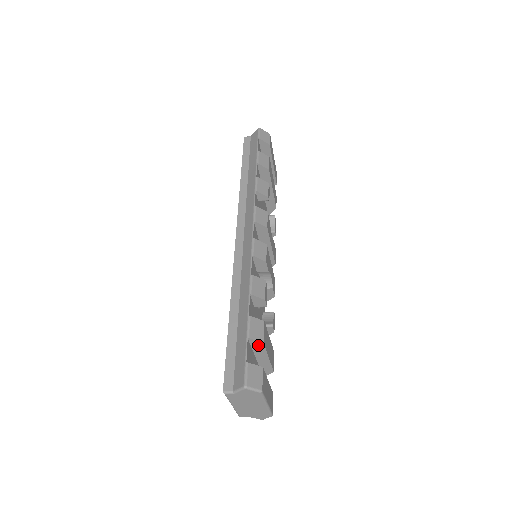
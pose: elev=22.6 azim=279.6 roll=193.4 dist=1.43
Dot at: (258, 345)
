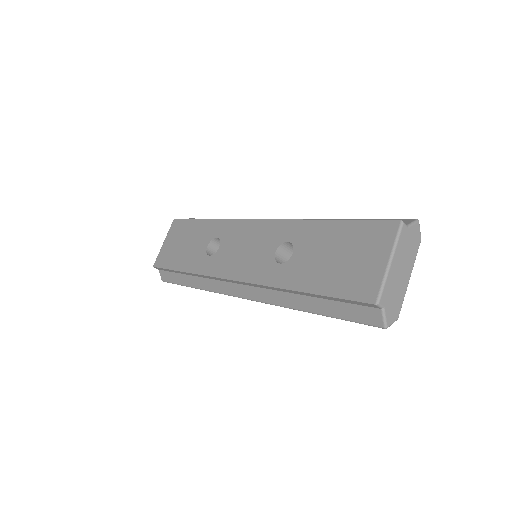
Dot at: occluded
